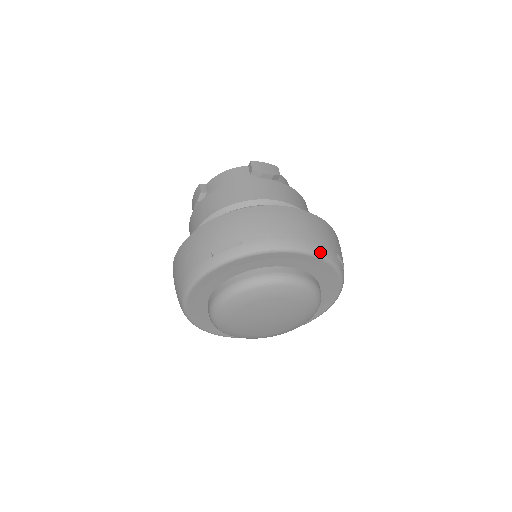
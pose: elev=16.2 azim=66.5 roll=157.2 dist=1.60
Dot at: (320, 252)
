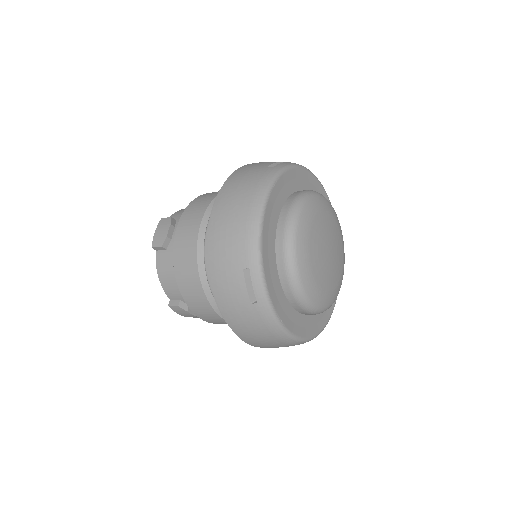
Dot at: occluded
